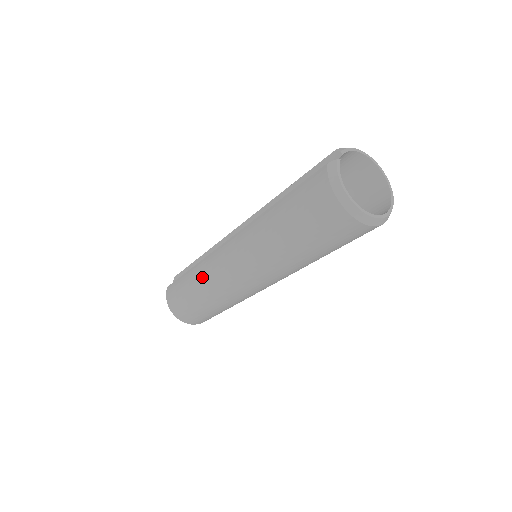
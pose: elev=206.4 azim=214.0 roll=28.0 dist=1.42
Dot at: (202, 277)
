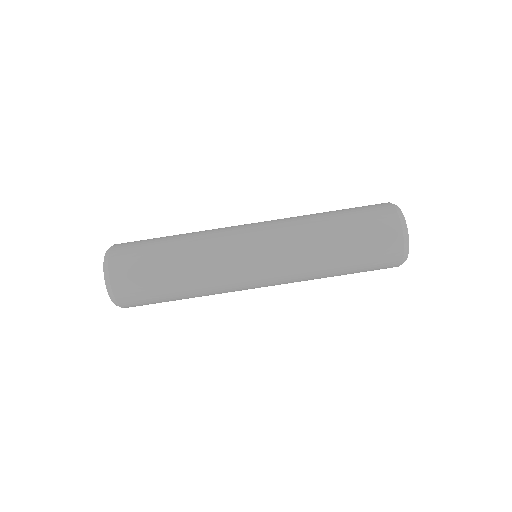
Dot at: (200, 232)
